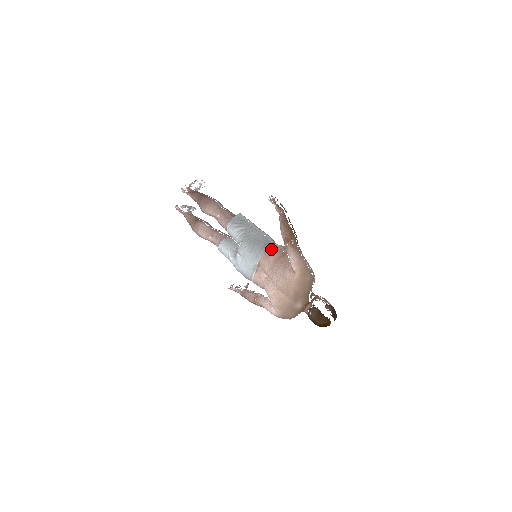
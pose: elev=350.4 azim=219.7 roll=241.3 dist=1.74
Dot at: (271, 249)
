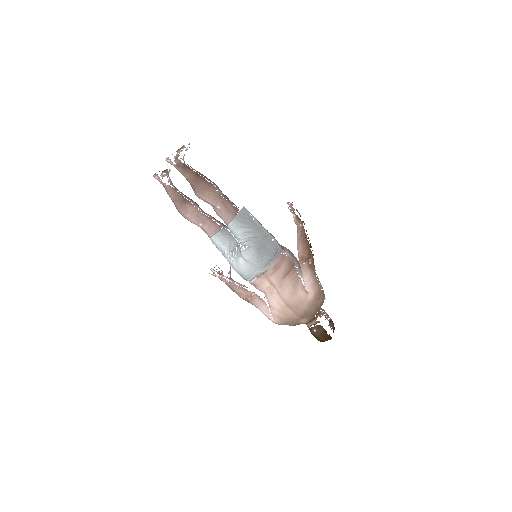
Dot at: (282, 261)
